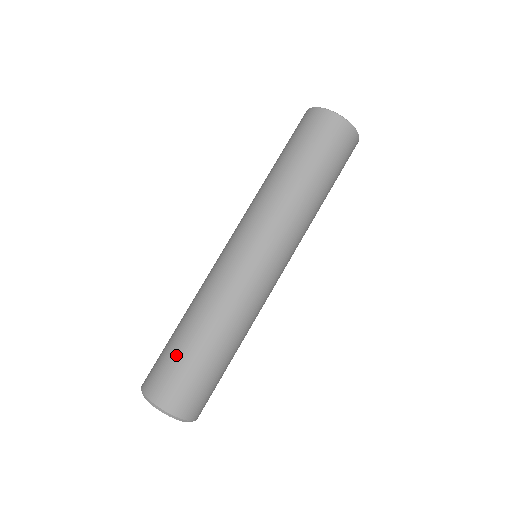
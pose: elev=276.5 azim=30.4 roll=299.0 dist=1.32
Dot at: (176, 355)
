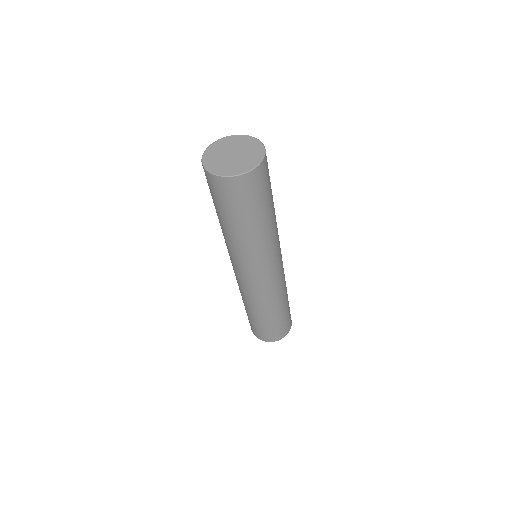
Dot at: (269, 326)
